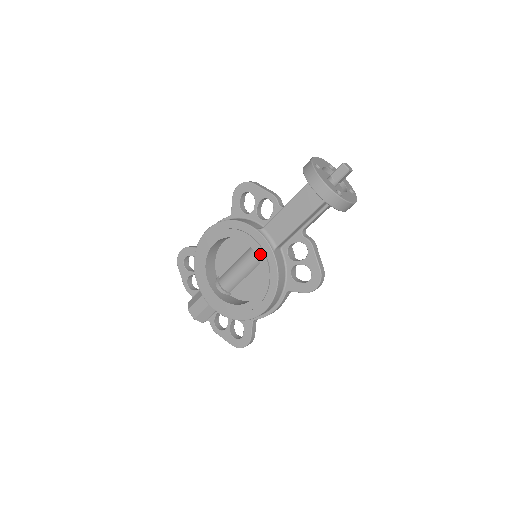
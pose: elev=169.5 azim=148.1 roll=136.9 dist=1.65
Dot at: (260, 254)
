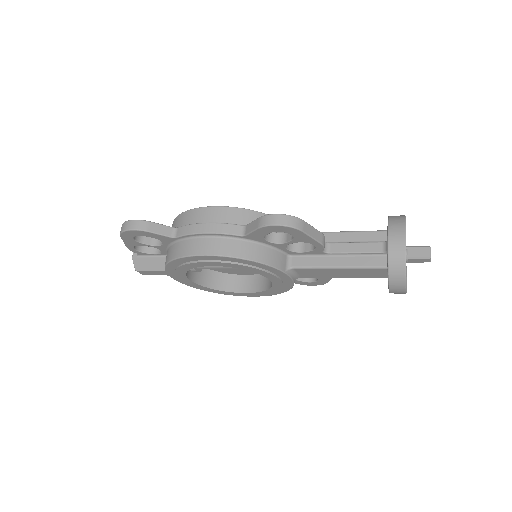
Dot at: (277, 284)
